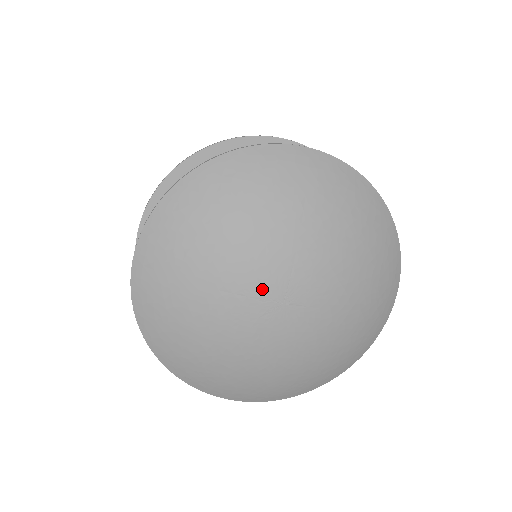
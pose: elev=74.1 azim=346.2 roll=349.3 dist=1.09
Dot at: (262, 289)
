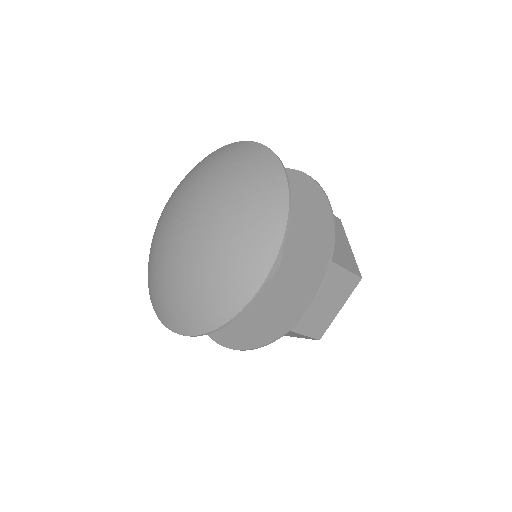
Dot at: (175, 216)
